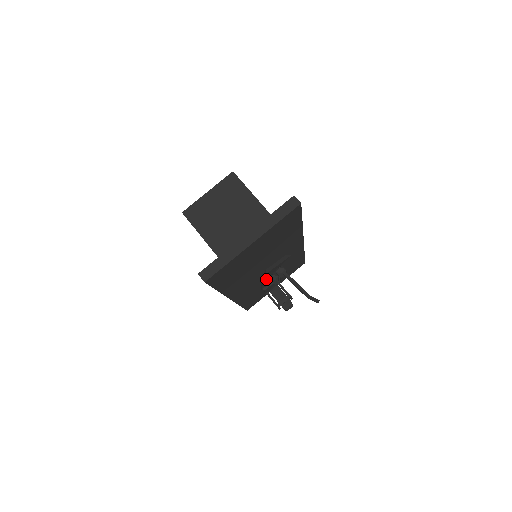
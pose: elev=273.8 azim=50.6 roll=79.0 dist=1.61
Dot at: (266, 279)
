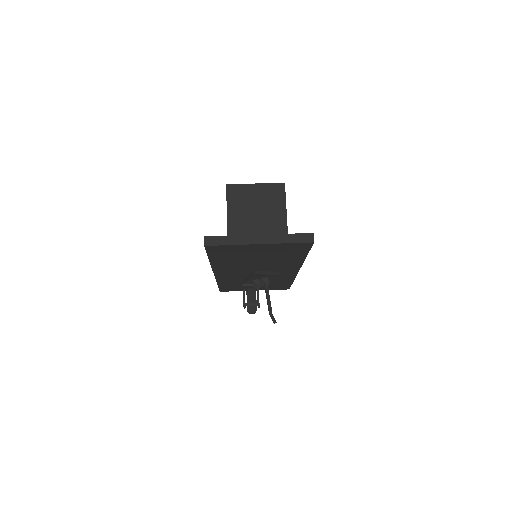
Dot at: (250, 278)
